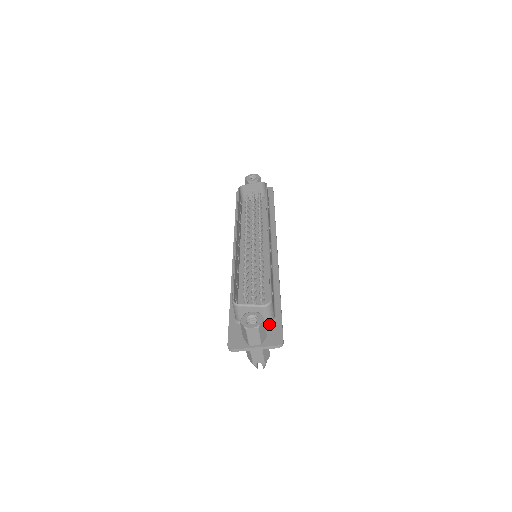
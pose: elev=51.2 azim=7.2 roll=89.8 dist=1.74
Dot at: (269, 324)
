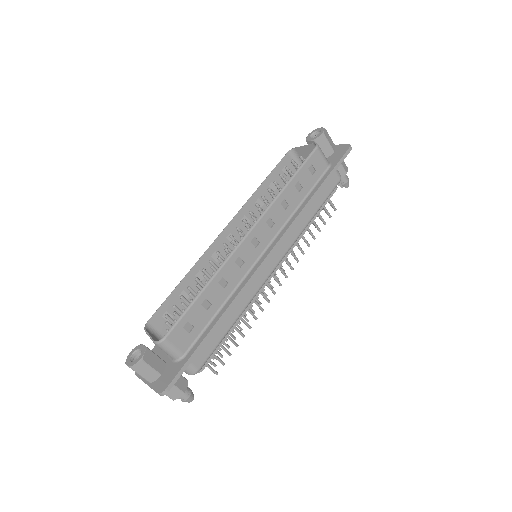
Dot at: (175, 361)
